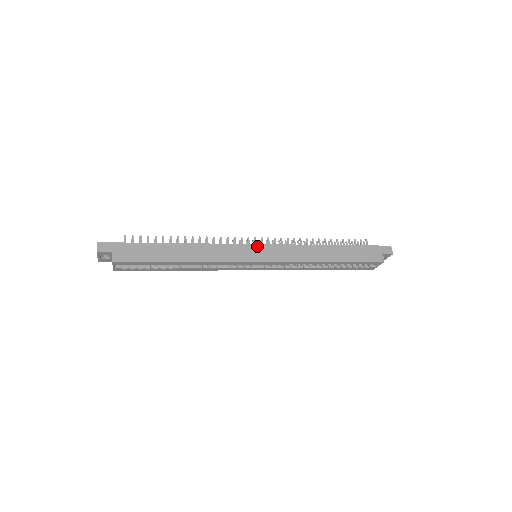
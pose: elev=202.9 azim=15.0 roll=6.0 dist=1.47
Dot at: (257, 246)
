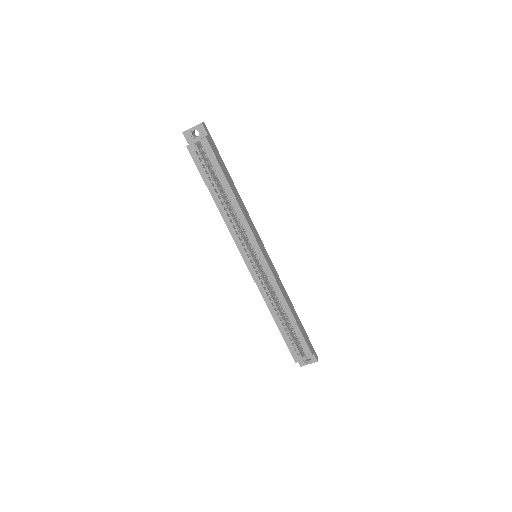
Dot at: (265, 249)
